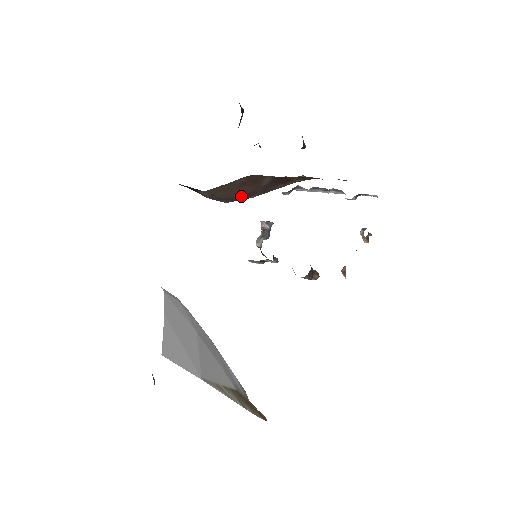
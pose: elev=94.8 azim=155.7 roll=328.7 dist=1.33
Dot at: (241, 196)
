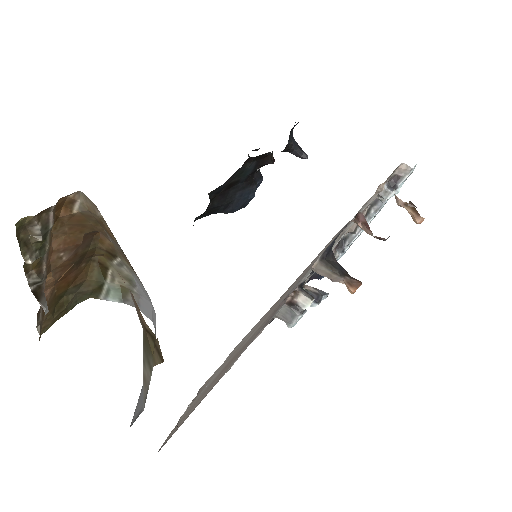
Dot at: occluded
